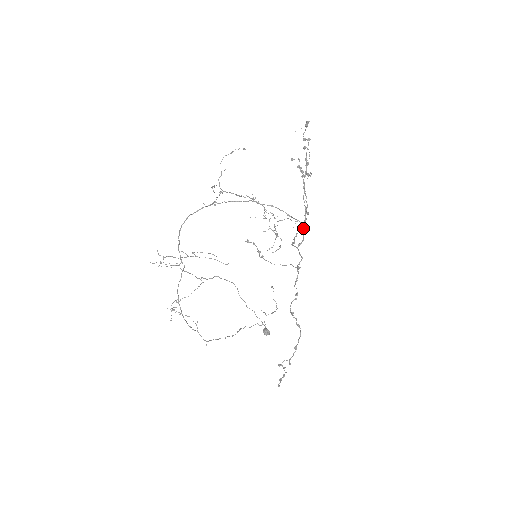
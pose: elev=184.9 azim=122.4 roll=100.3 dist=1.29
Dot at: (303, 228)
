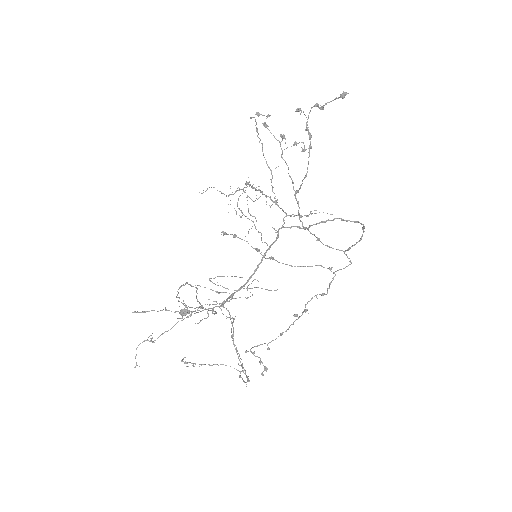
Dot at: occluded
